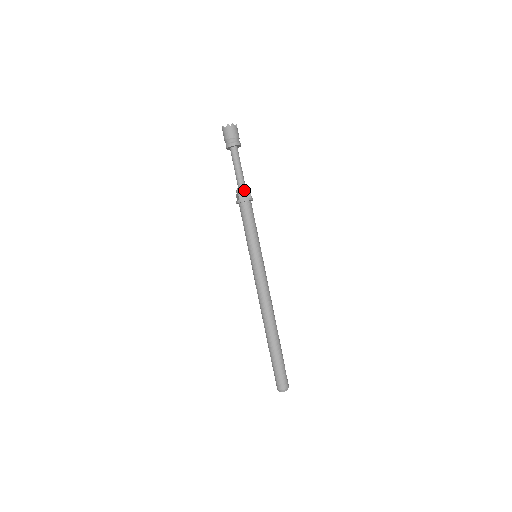
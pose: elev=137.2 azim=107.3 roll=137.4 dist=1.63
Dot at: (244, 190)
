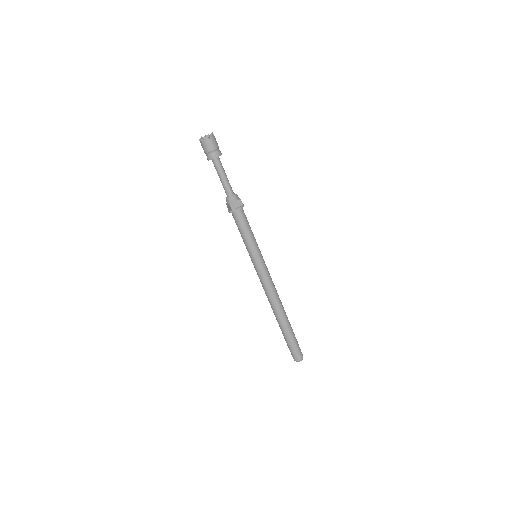
Dot at: (234, 199)
